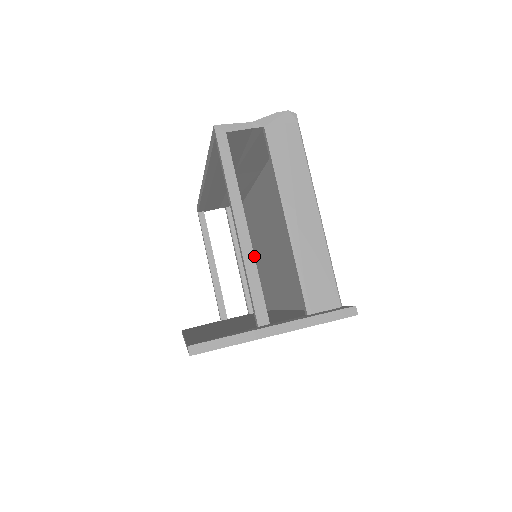
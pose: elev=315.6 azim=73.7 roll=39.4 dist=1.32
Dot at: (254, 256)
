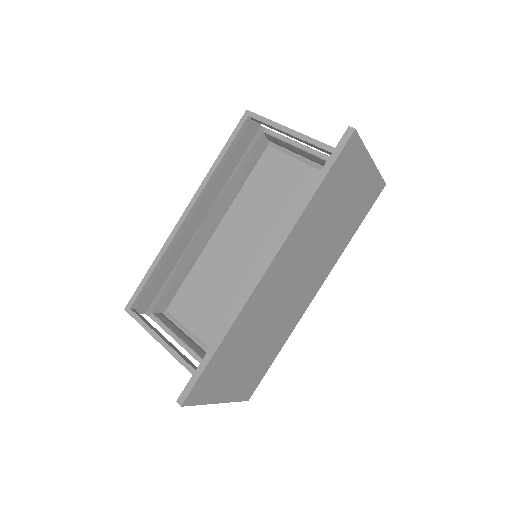
Dot at: occluded
